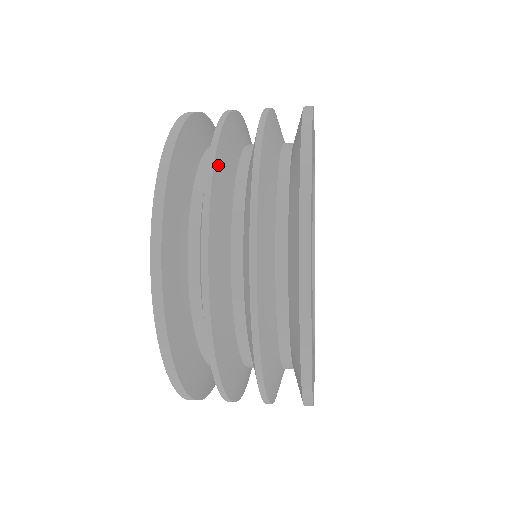
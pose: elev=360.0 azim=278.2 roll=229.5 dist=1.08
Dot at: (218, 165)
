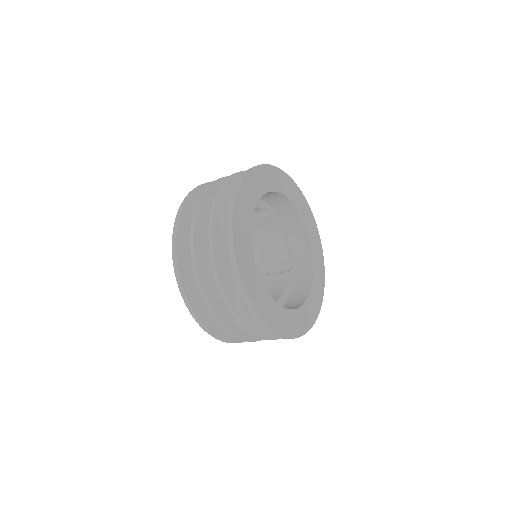
Dot at: occluded
